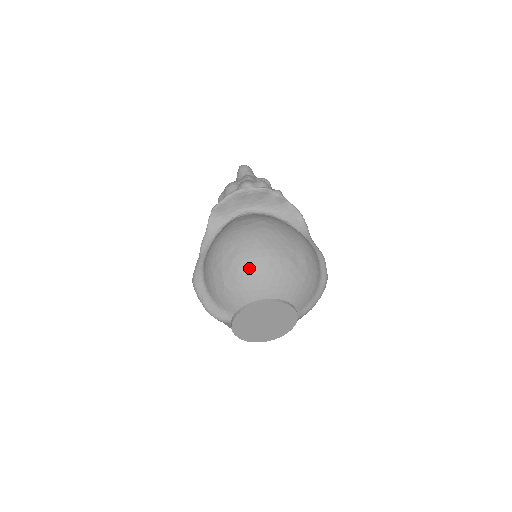
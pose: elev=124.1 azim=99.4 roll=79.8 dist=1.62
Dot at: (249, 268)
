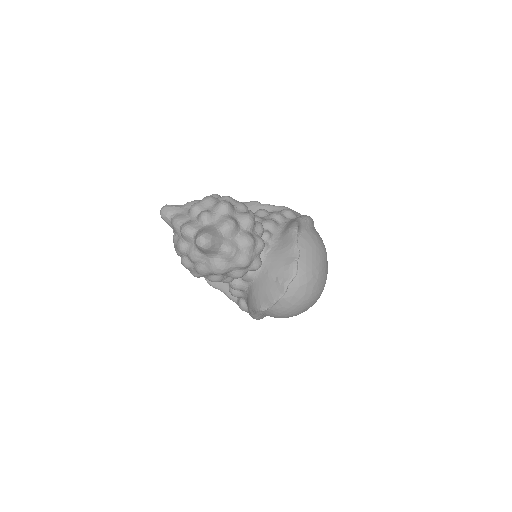
Dot at: occluded
